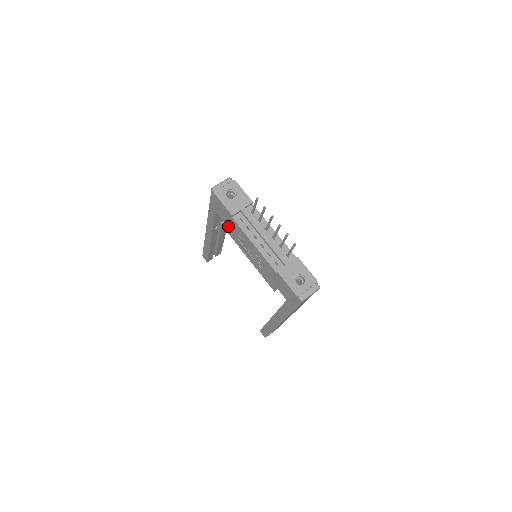
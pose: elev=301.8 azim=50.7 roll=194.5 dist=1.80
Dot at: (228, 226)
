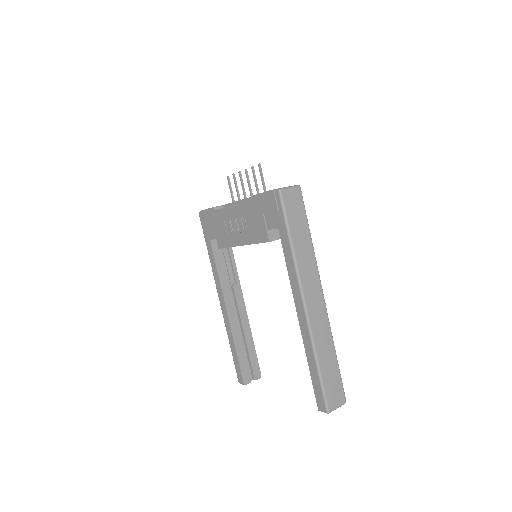
Dot at: (219, 234)
